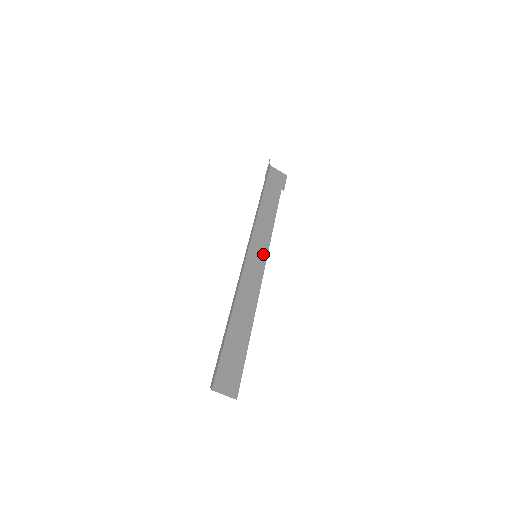
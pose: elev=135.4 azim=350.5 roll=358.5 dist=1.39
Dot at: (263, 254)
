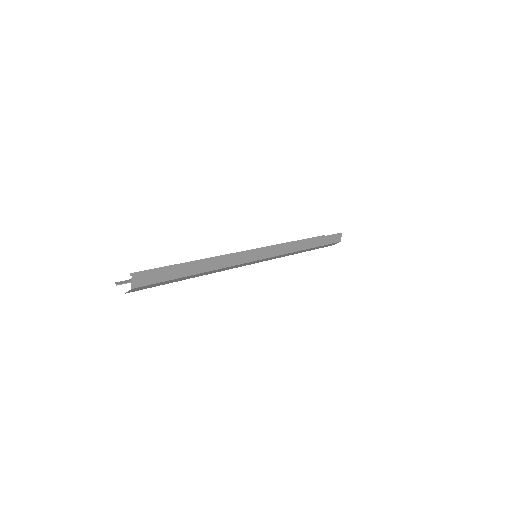
Dot at: occluded
